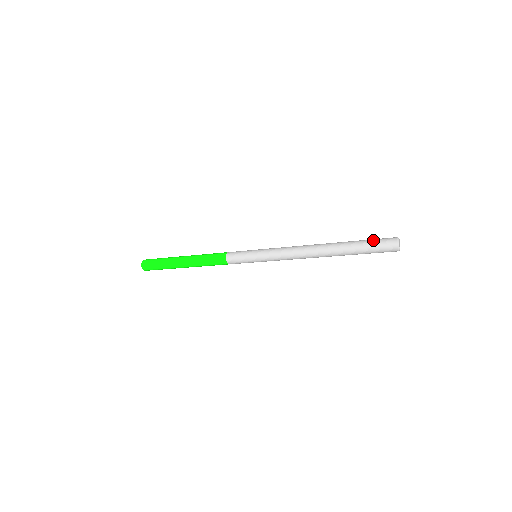
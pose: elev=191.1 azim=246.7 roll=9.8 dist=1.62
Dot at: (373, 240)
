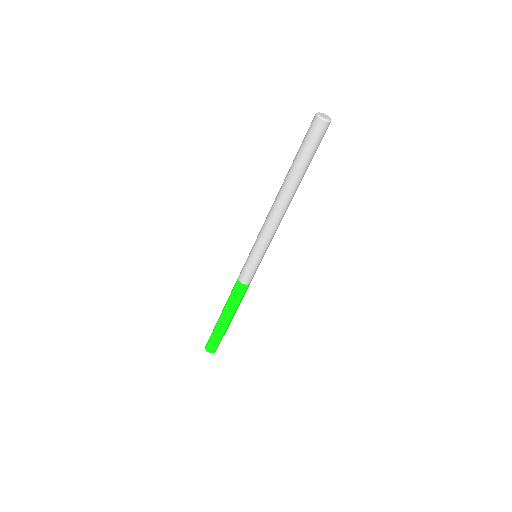
Dot at: (303, 140)
